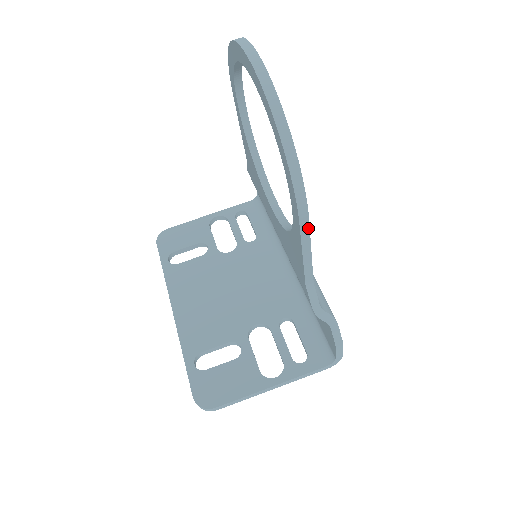
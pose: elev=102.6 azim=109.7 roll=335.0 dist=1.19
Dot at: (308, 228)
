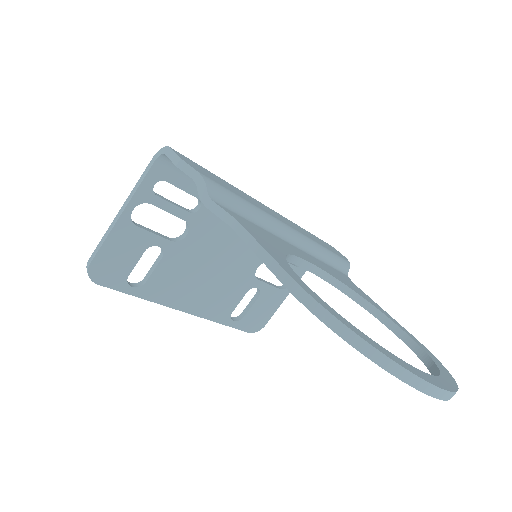
Dot at: occluded
